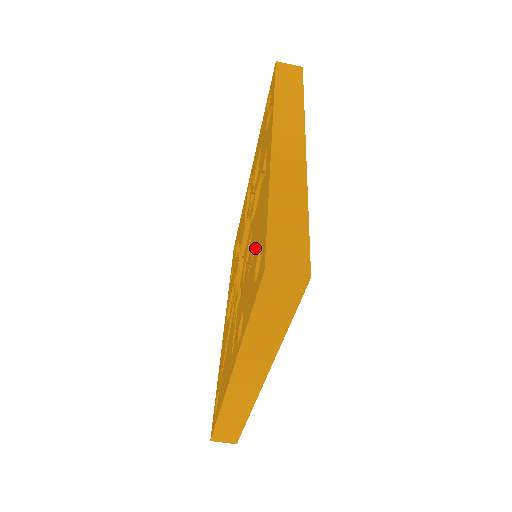
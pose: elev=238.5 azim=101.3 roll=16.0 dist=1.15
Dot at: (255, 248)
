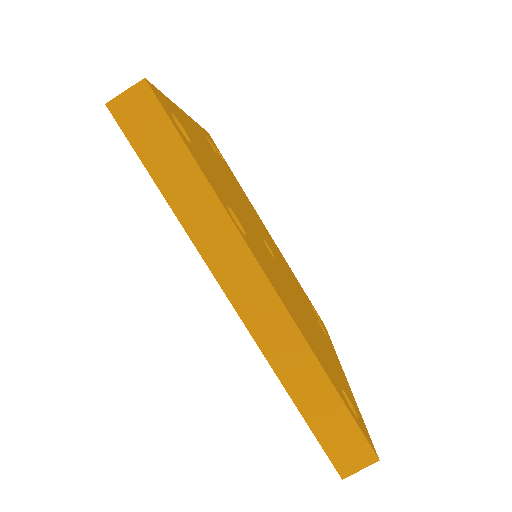
Dot at: occluded
